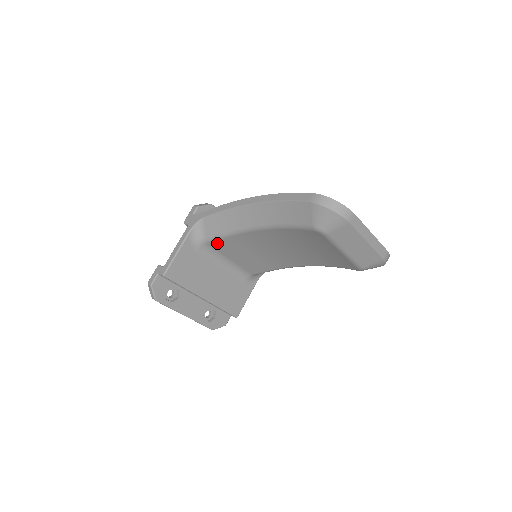
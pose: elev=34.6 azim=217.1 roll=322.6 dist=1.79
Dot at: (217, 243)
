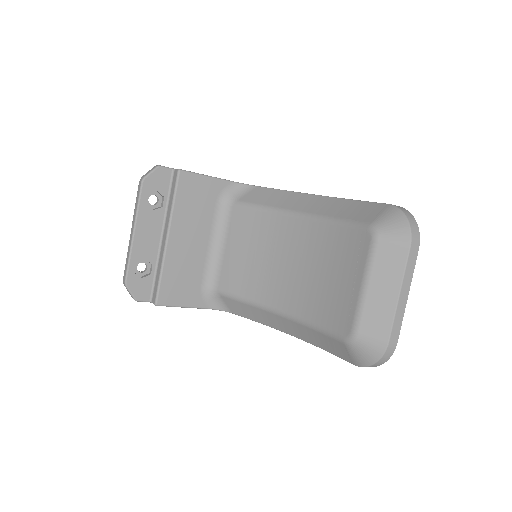
Dot at: (241, 212)
